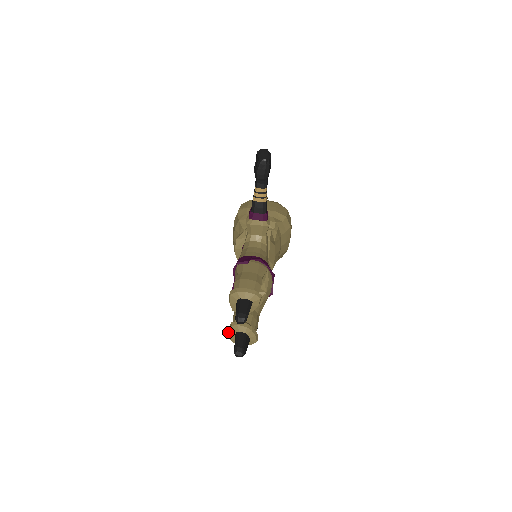
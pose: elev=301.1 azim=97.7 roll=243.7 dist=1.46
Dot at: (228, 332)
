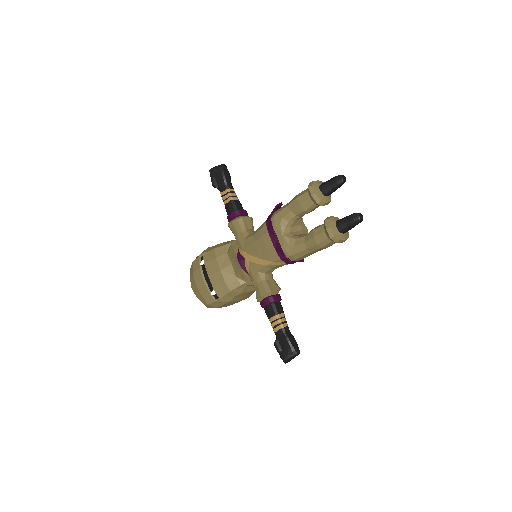
Dot at: (330, 228)
